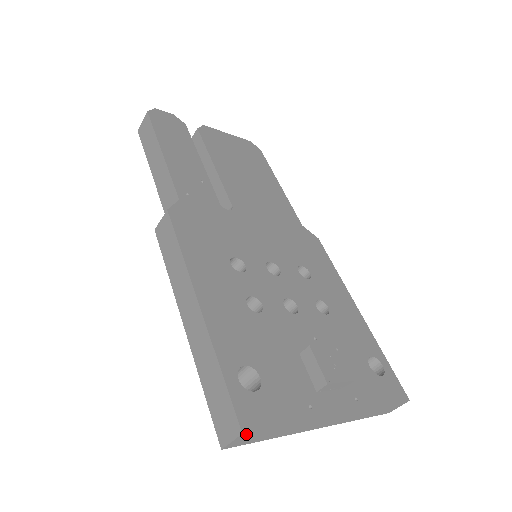
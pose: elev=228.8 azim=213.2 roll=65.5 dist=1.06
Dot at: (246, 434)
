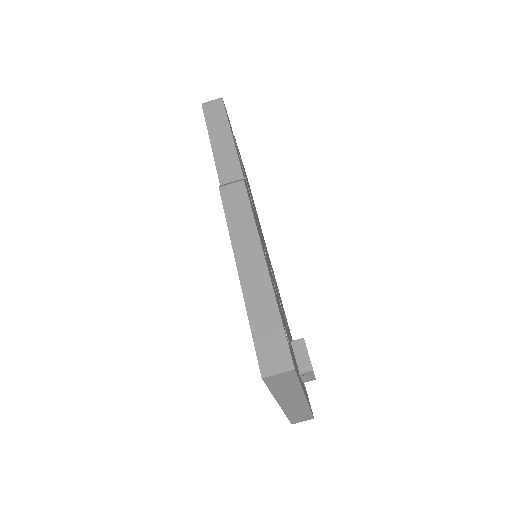
Dot at: (291, 372)
